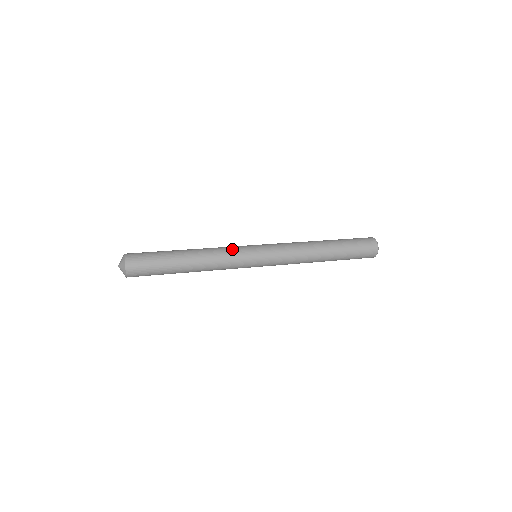
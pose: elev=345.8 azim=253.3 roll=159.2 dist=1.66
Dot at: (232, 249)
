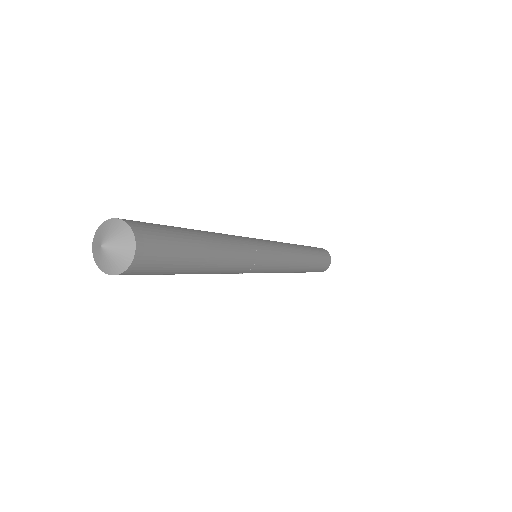
Dot at: (246, 238)
